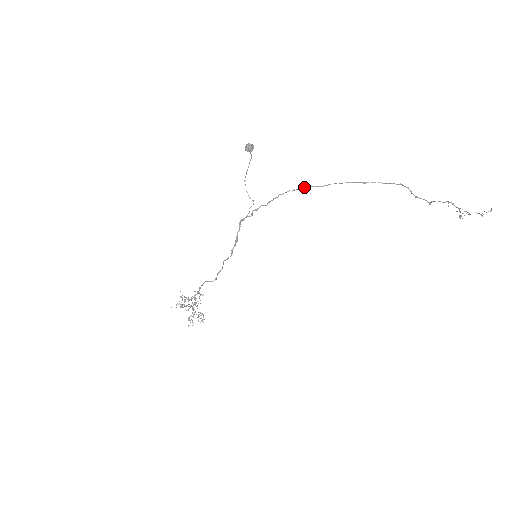
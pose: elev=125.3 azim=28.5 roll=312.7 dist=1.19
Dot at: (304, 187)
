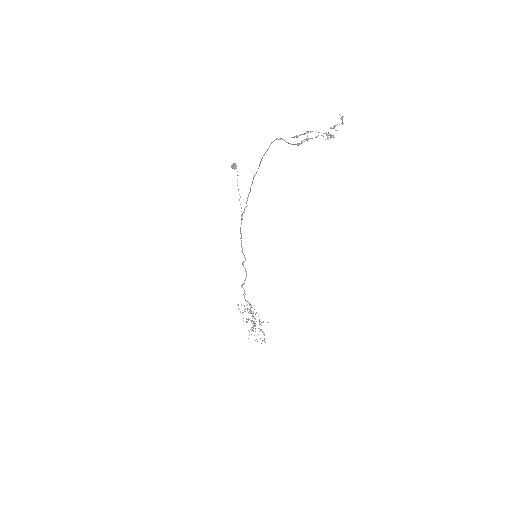
Dot at: (253, 179)
